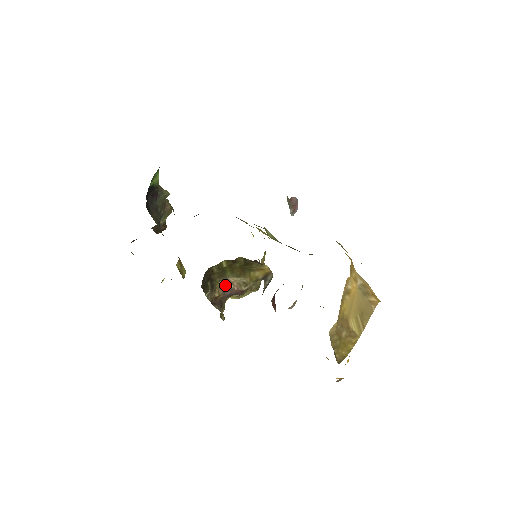
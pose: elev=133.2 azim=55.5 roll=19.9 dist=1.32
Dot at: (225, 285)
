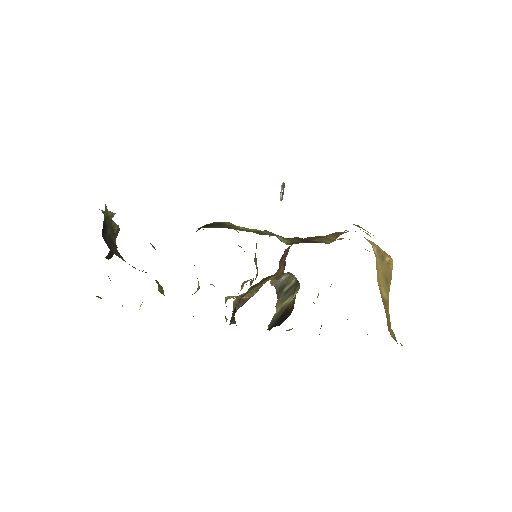
Dot at: (238, 300)
